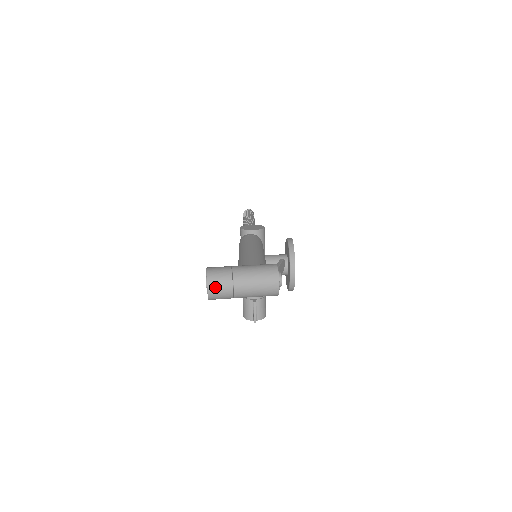
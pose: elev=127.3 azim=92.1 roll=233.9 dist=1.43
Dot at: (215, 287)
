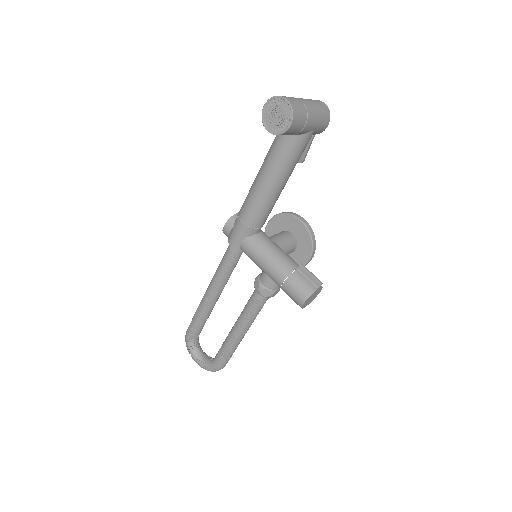
Dot at: (289, 98)
